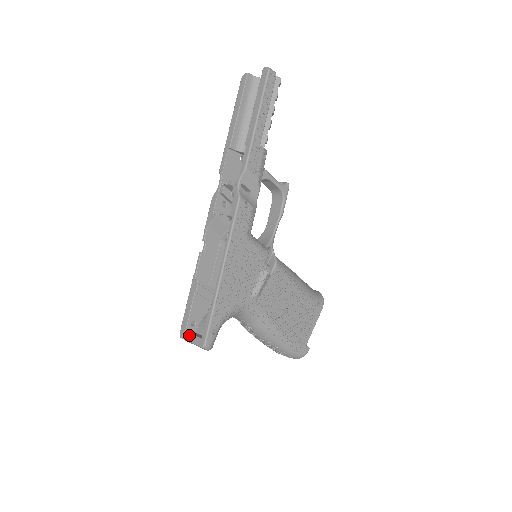
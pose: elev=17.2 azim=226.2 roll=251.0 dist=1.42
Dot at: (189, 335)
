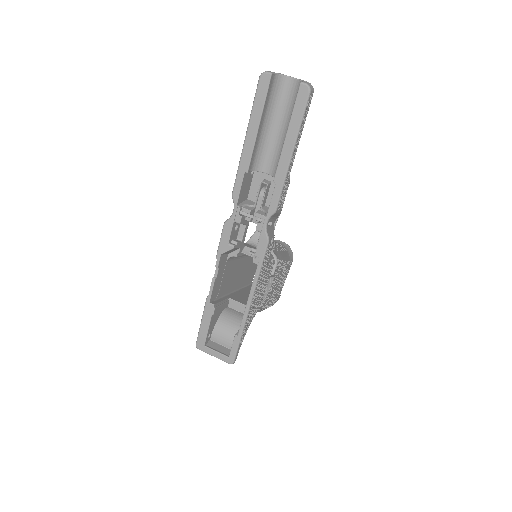
Dot at: (211, 351)
